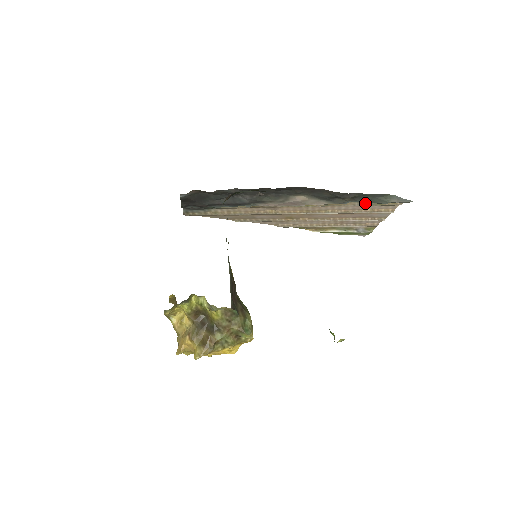
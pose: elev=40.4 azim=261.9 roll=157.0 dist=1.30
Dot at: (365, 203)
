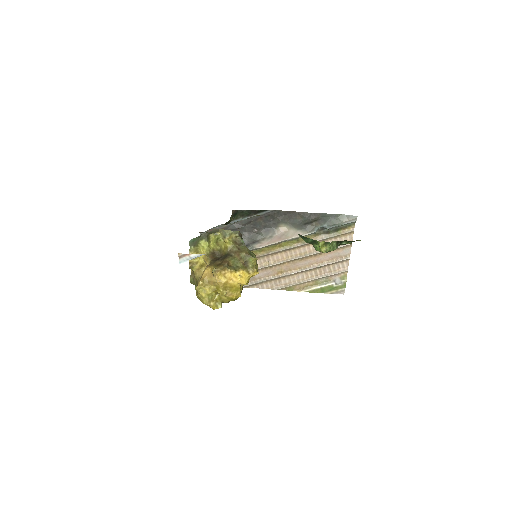
Dot at: (329, 235)
